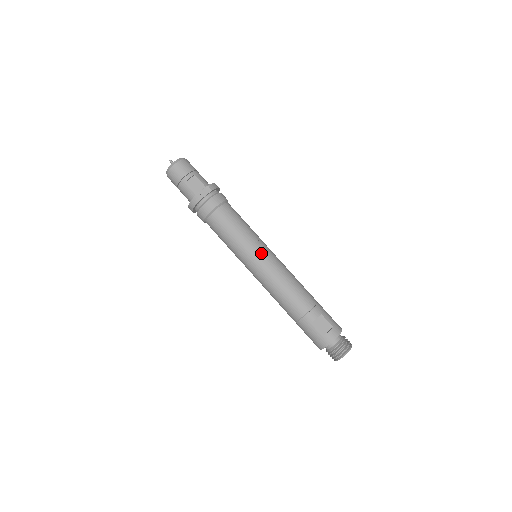
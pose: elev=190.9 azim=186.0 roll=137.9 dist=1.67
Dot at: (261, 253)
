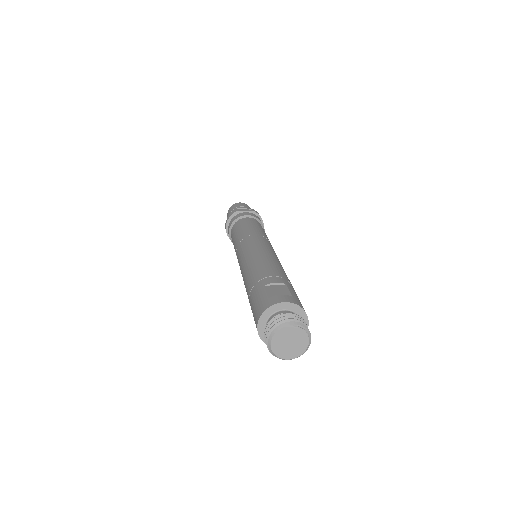
Dot at: (260, 239)
